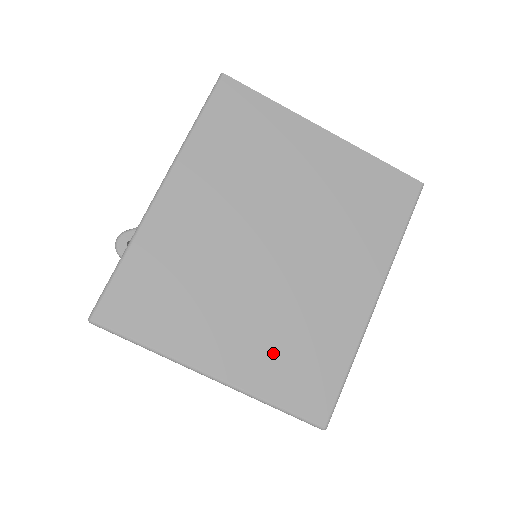
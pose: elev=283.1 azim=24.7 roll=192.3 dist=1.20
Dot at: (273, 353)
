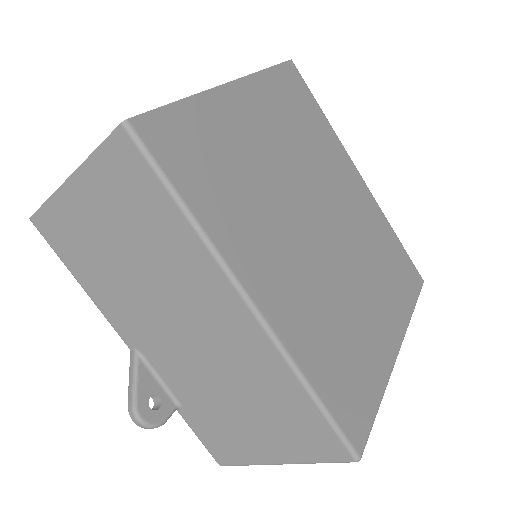
Dot at: (388, 286)
